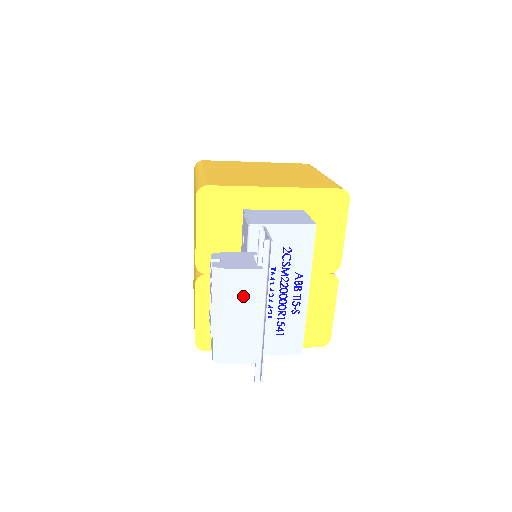
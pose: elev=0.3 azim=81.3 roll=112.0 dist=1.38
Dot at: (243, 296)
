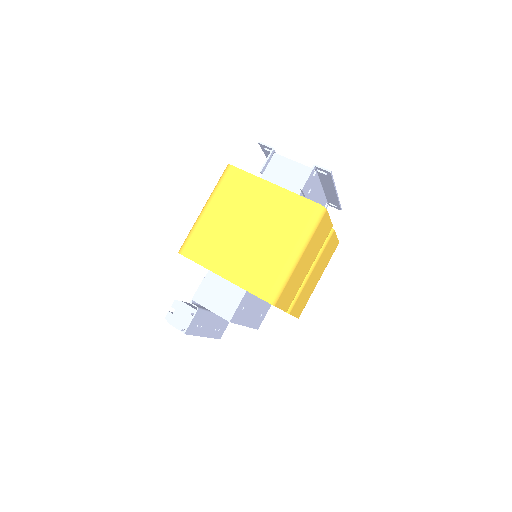
Dot at: occluded
